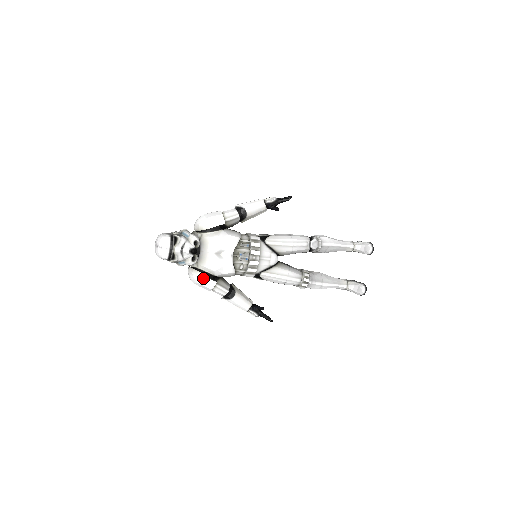
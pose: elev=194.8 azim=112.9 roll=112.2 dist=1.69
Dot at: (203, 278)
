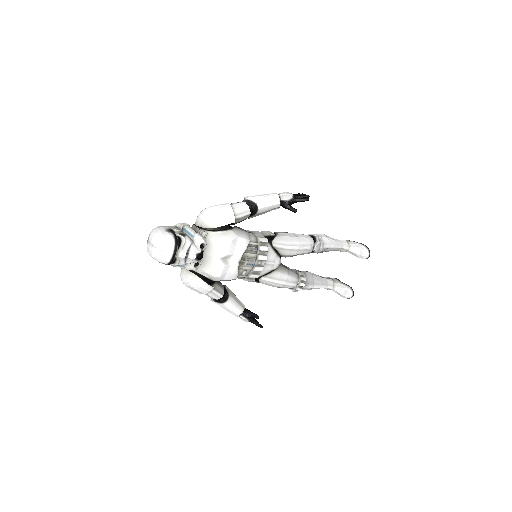
Dot at: (200, 283)
